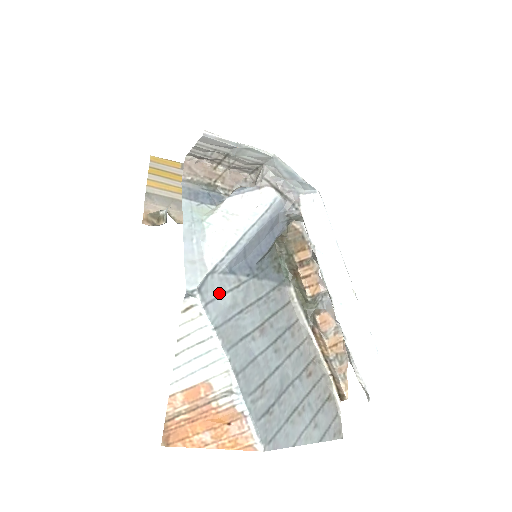
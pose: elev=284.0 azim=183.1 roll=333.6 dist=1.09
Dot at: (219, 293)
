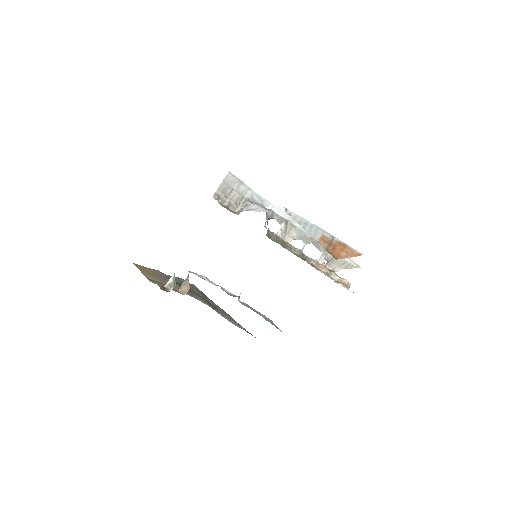
Dot at: occluded
